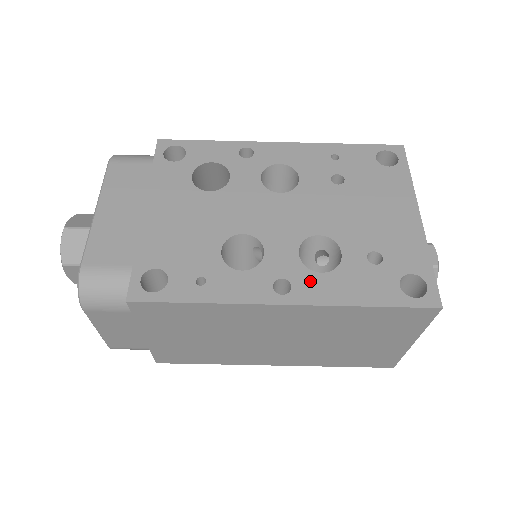
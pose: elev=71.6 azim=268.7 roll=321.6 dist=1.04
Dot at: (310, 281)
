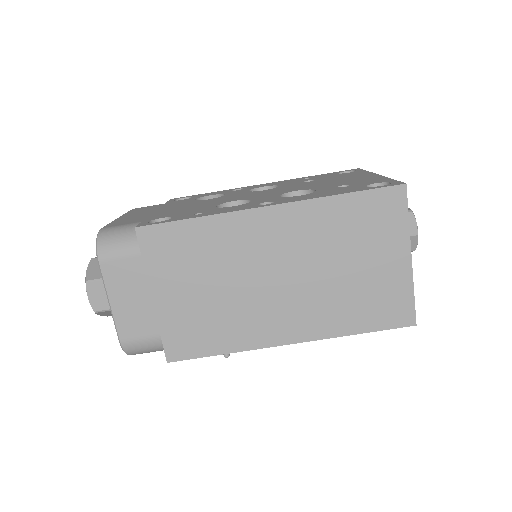
Dot at: (290, 198)
